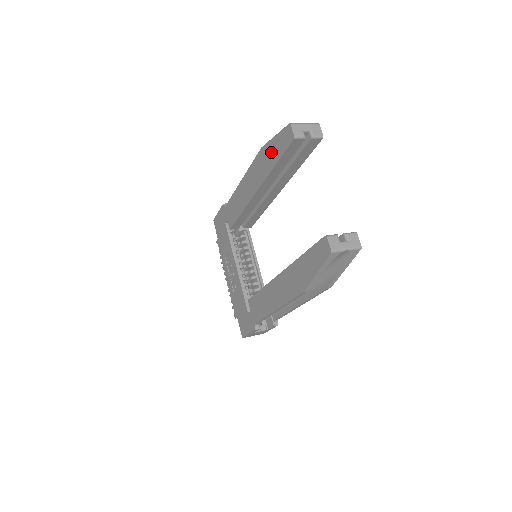
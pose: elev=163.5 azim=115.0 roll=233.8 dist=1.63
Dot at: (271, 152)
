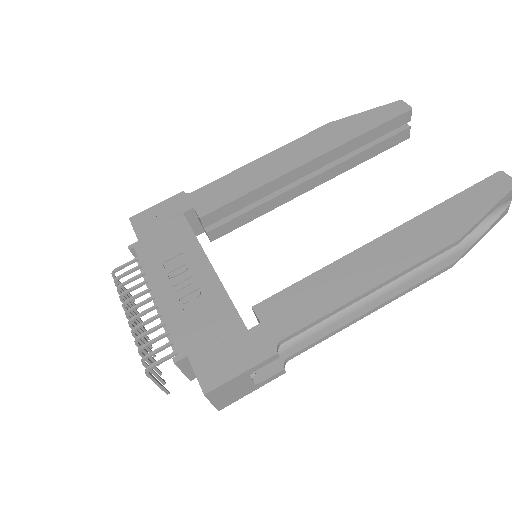
Dot at: (356, 123)
